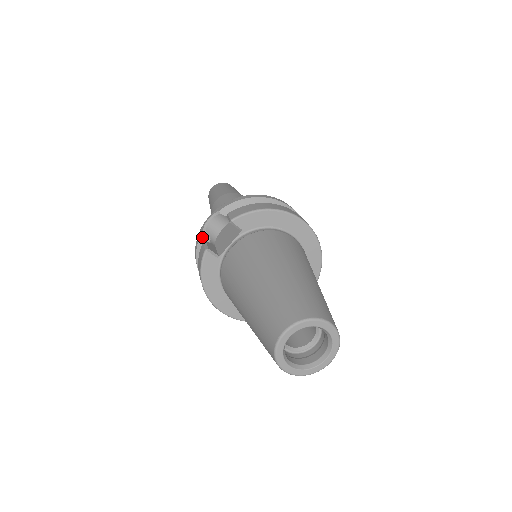
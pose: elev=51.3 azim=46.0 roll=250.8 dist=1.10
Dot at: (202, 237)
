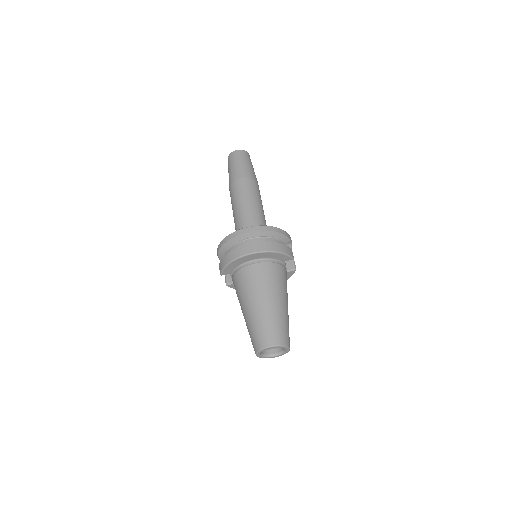
Dot at: occluded
